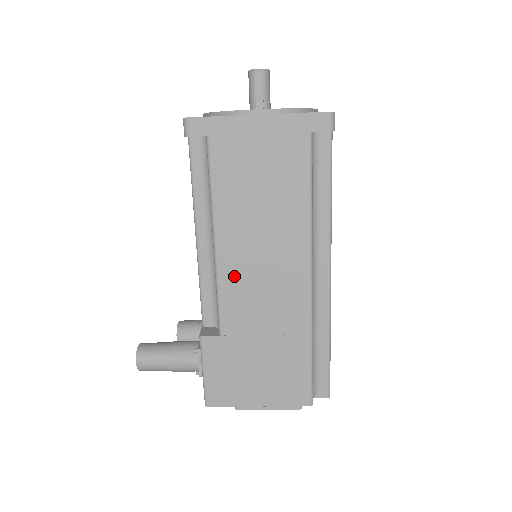
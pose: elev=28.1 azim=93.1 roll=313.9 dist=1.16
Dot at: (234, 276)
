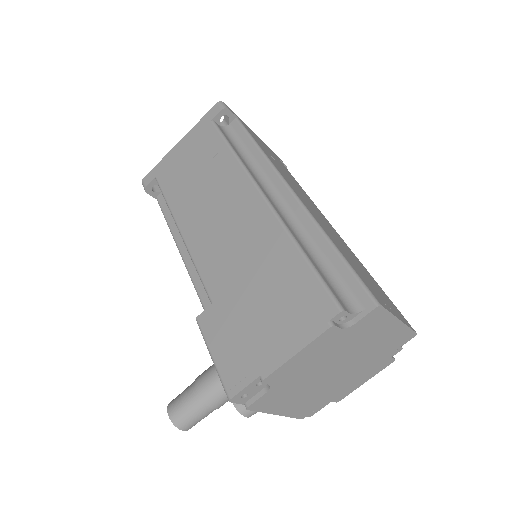
Dot at: (202, 244)
